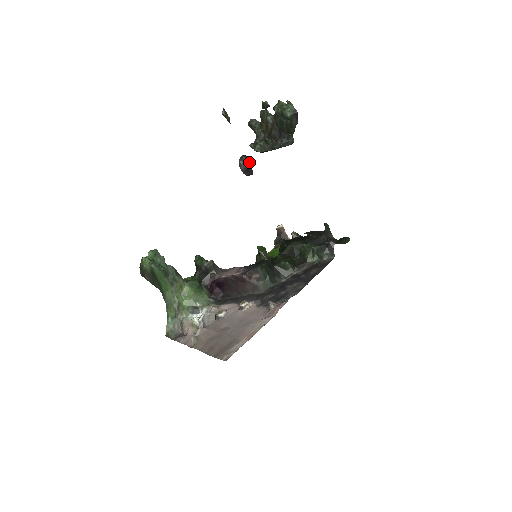
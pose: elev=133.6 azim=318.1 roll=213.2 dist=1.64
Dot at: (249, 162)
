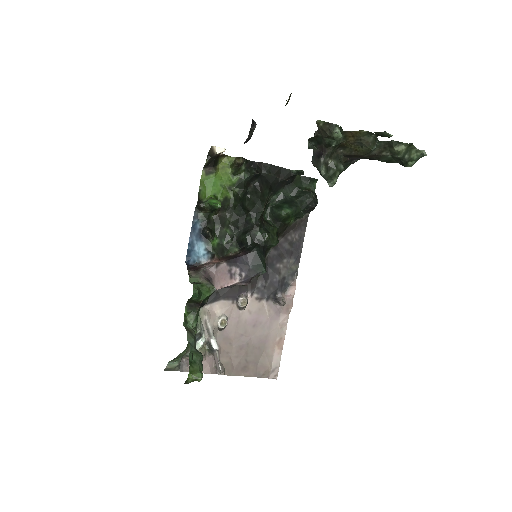
Dot at: occluded
